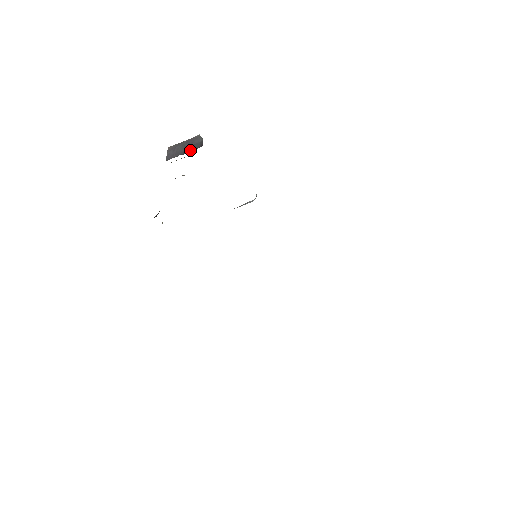
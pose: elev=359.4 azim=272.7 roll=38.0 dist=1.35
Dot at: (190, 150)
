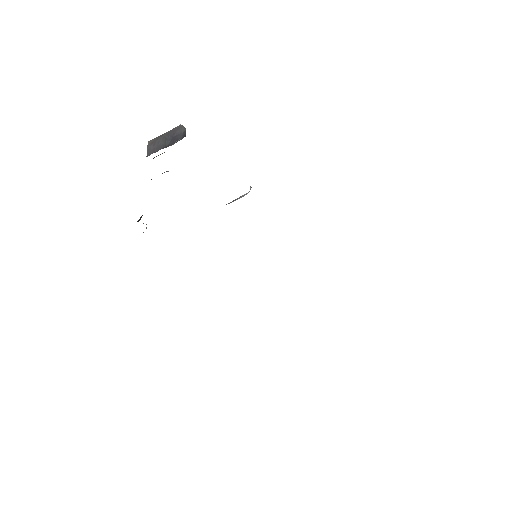
Dot at: (172, 142)
